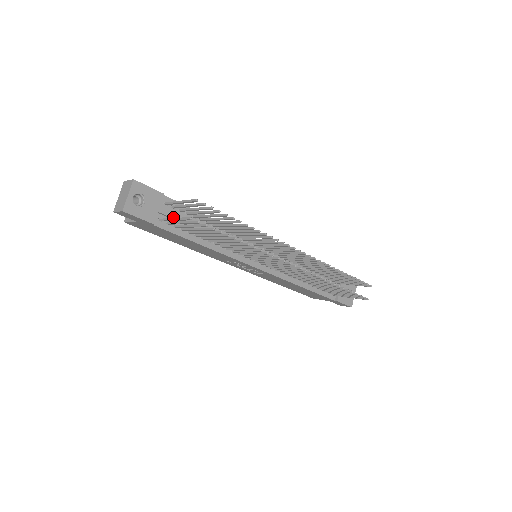
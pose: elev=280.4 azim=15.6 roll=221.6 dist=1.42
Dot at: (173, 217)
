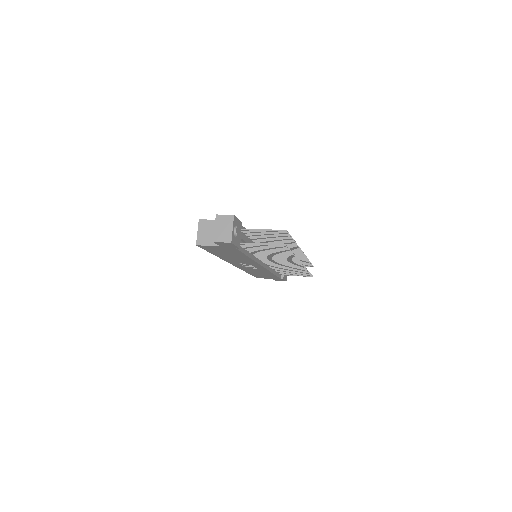
Dot at: (244, 240)
